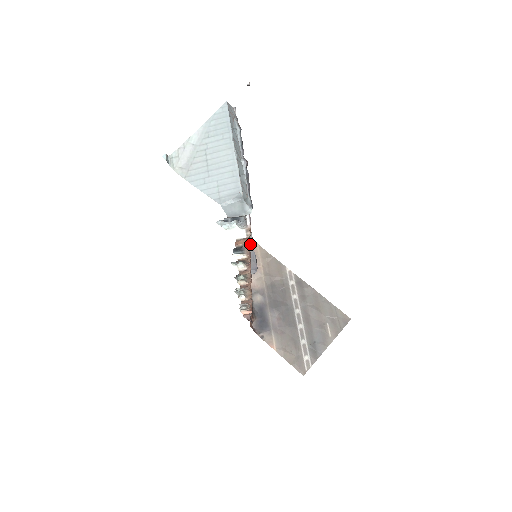
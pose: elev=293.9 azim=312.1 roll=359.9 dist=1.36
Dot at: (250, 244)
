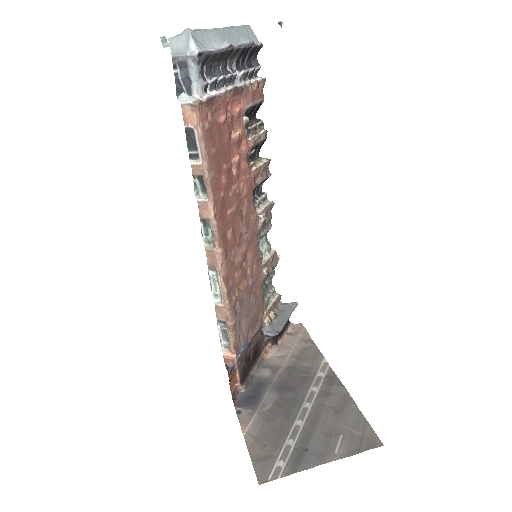
Dot at: (204, 133)
